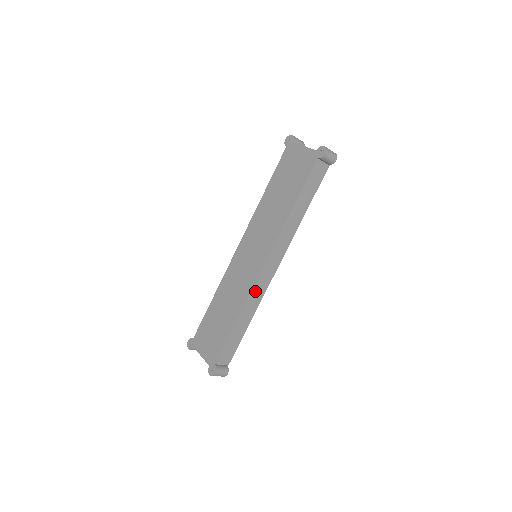
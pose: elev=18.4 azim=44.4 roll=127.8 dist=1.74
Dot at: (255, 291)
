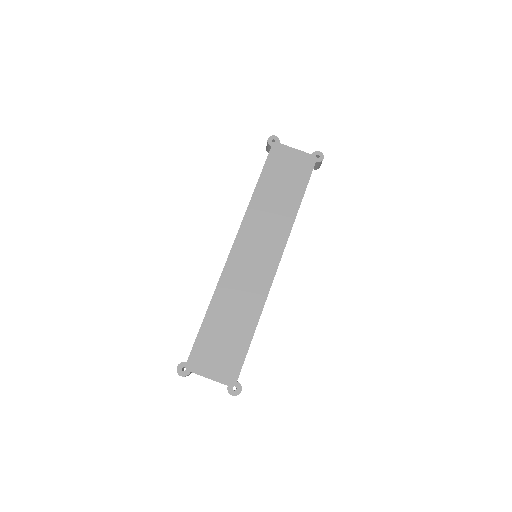
Dot at: occluded
